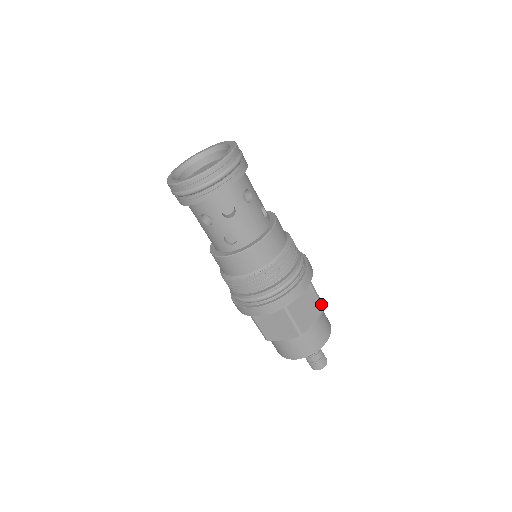
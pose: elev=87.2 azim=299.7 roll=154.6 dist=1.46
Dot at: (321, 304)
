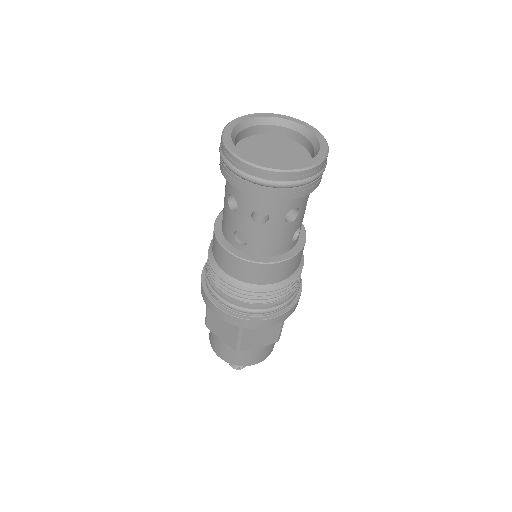
Dot at: (278, 337)
